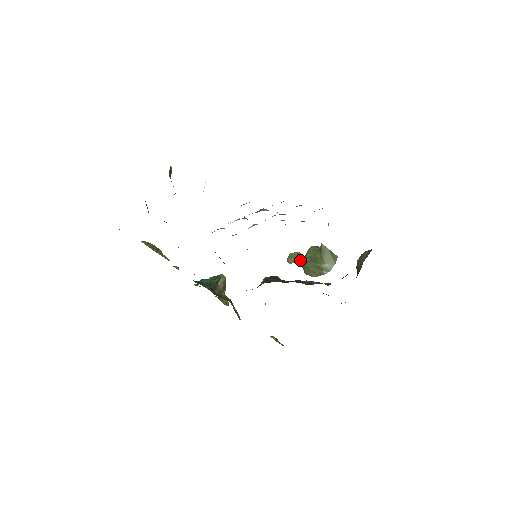
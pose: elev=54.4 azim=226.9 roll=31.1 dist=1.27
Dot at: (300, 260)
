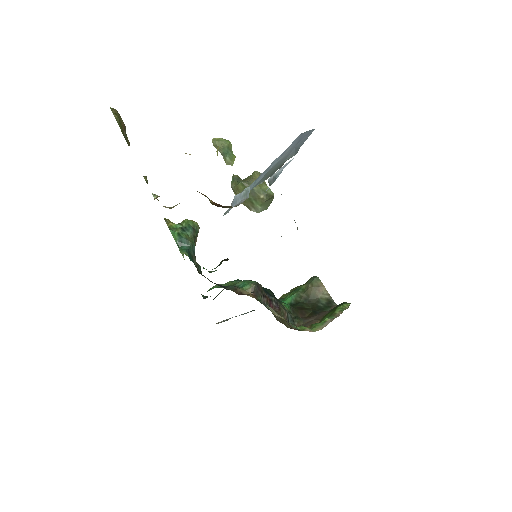
Dot at: (230, 160)
